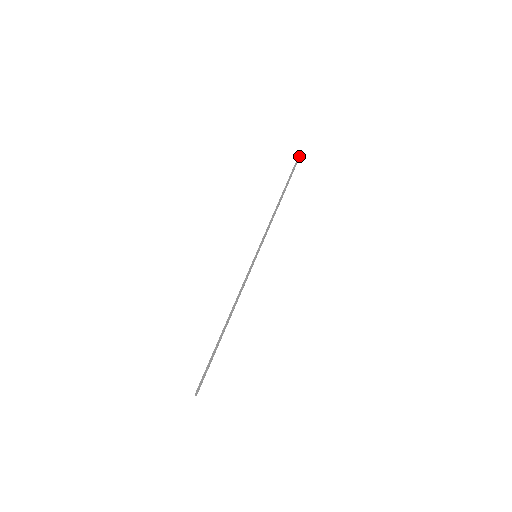
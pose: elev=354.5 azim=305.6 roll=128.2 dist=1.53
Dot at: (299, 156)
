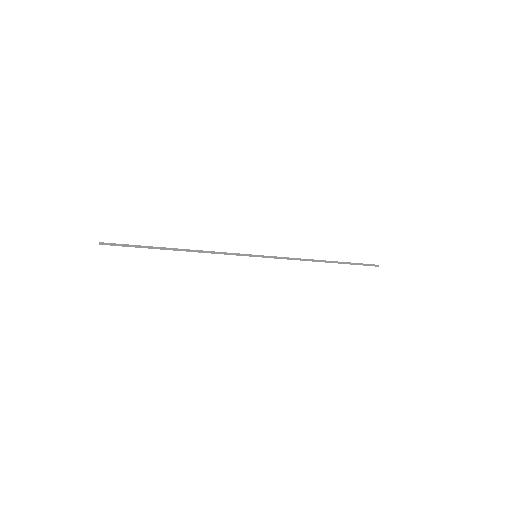
Dot at: (371, 264)
